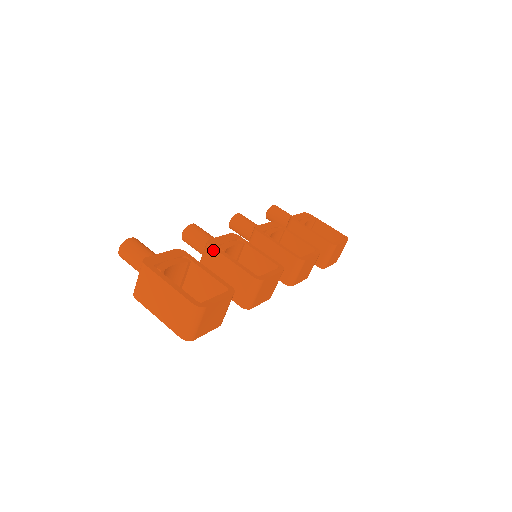
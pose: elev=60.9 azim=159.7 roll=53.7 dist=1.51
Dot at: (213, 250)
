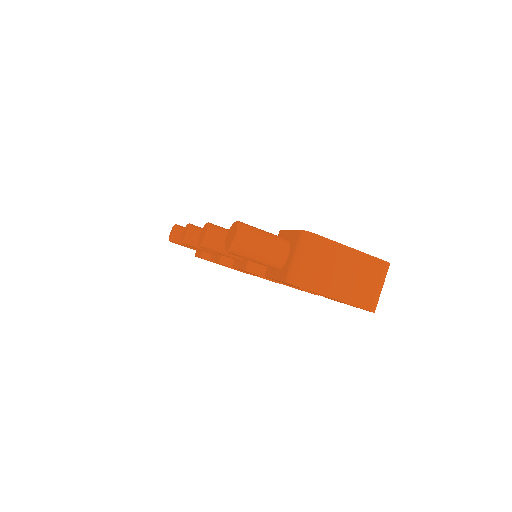
Dot at: occluded
